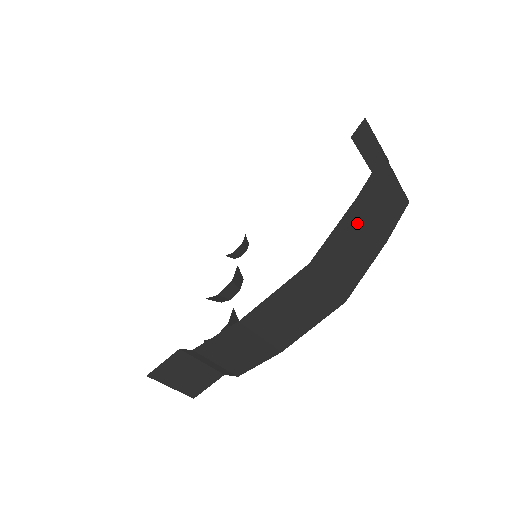
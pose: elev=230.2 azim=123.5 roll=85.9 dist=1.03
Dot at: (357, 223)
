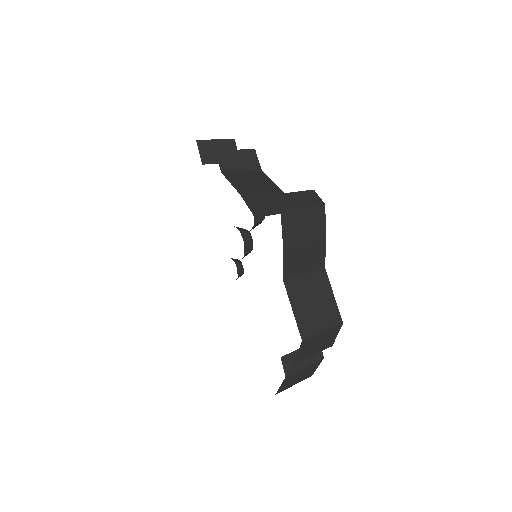
Dot at: occluded
